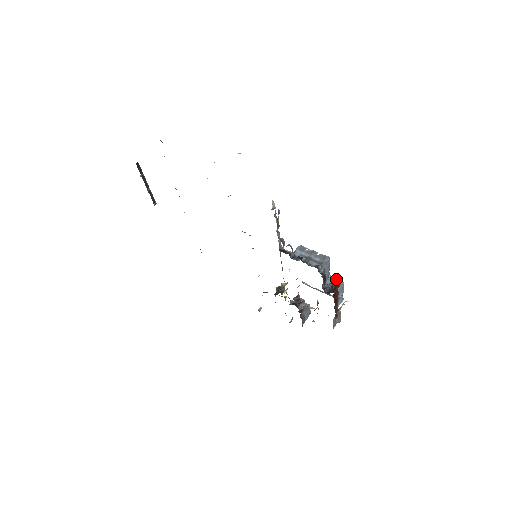
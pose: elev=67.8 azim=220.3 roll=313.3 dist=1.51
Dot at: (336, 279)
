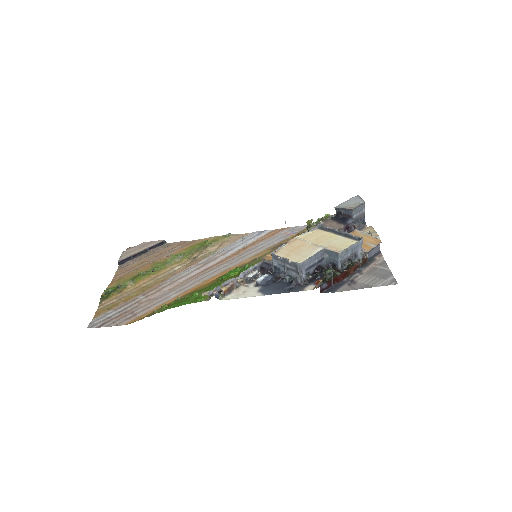
Dot at: (331, 252)
